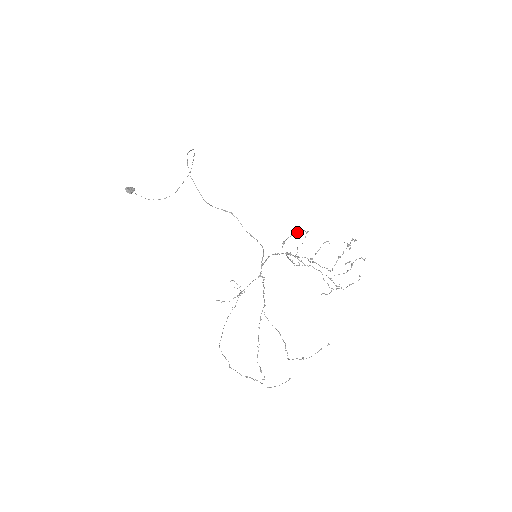
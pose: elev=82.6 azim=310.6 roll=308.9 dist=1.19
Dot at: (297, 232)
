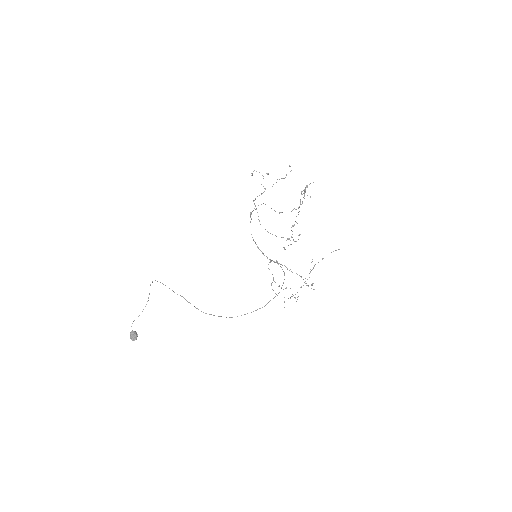
Dot at: occluded
